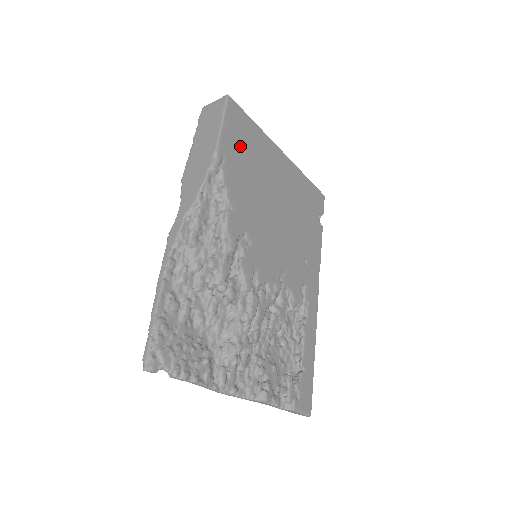
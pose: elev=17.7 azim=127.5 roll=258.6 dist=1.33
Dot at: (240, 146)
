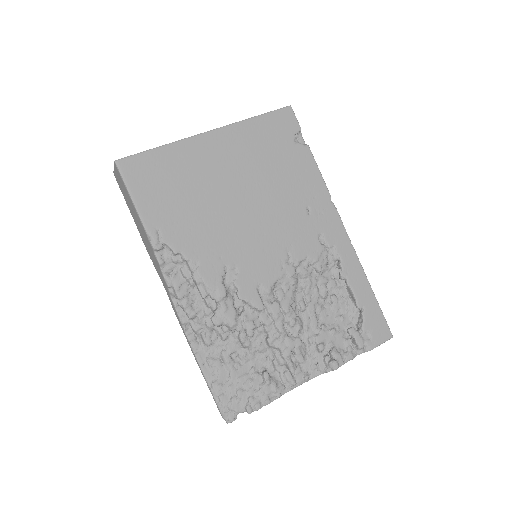
Dot at: (163, 195)
